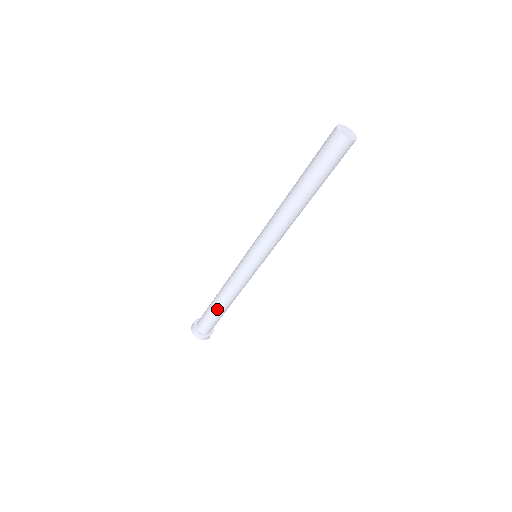
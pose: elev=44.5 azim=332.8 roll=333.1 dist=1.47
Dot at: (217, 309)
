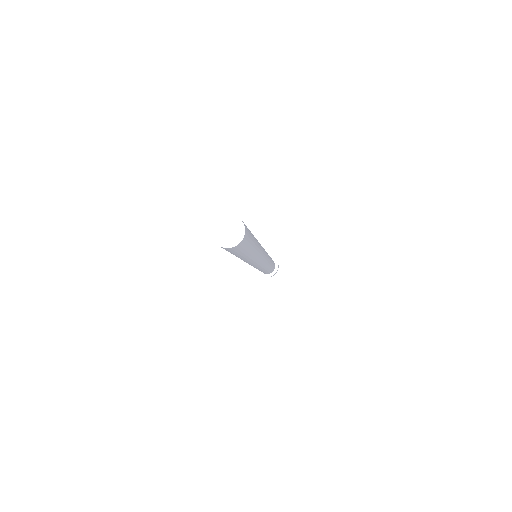
Dot at: occluded
